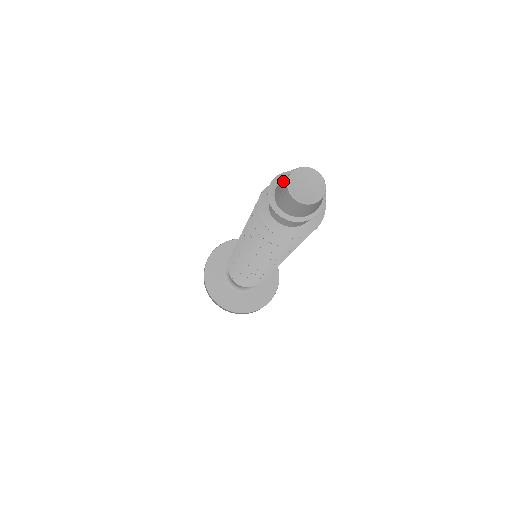
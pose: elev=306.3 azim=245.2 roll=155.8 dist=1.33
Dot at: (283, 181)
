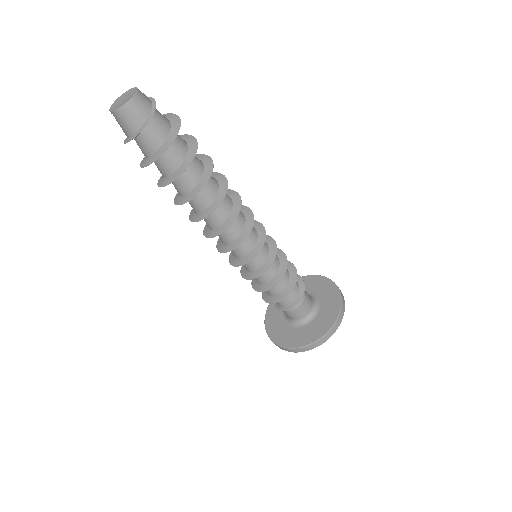
Dot at: occluded
